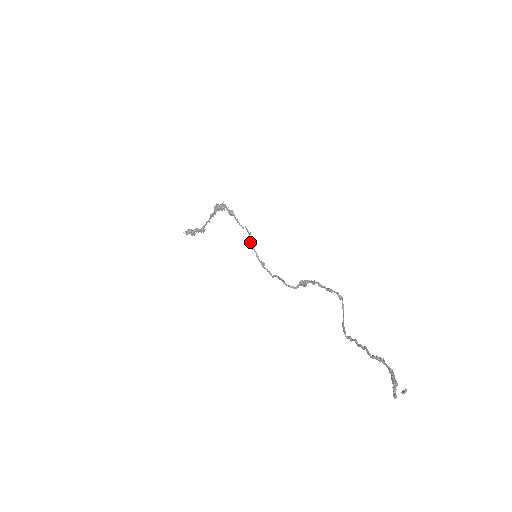
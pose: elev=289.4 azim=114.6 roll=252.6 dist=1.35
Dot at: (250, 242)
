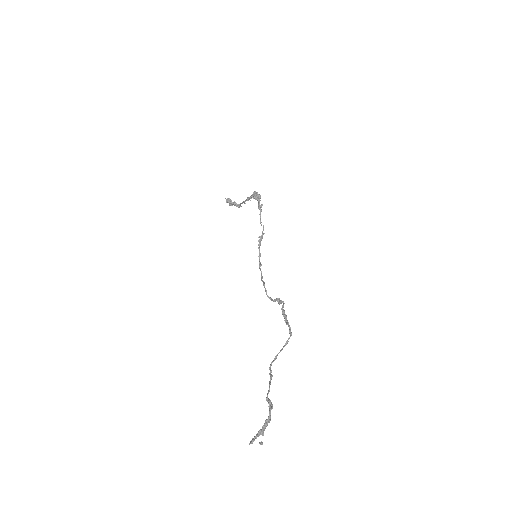
Dot at: (259, 241)
